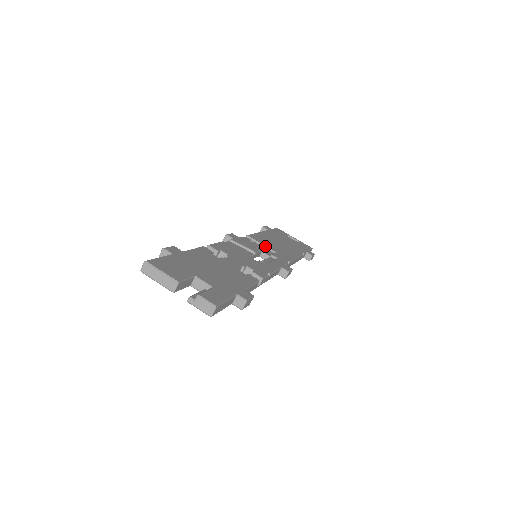
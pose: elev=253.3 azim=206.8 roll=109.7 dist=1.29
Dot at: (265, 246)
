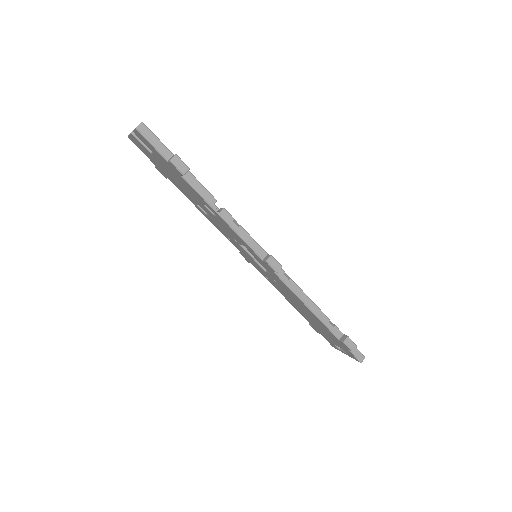
Dot at: occluded
